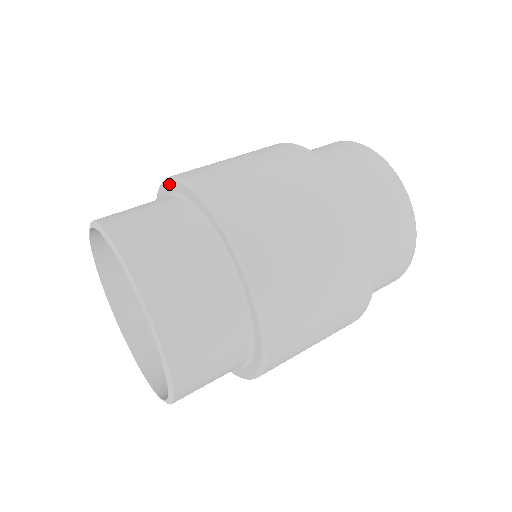
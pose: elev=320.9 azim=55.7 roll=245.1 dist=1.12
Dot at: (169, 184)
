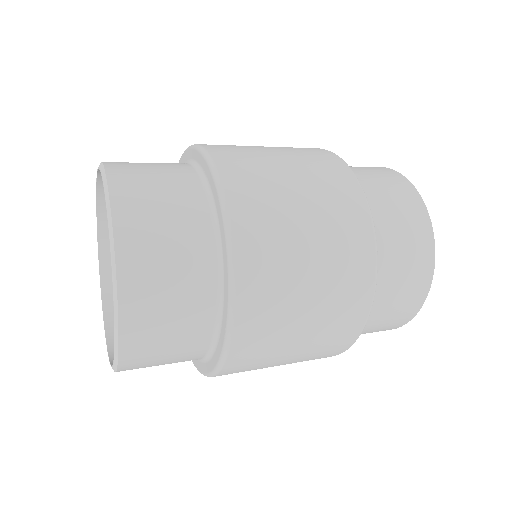
Dot at: occluded
